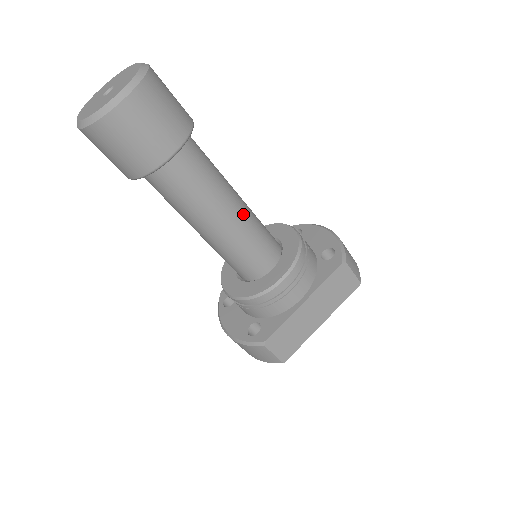
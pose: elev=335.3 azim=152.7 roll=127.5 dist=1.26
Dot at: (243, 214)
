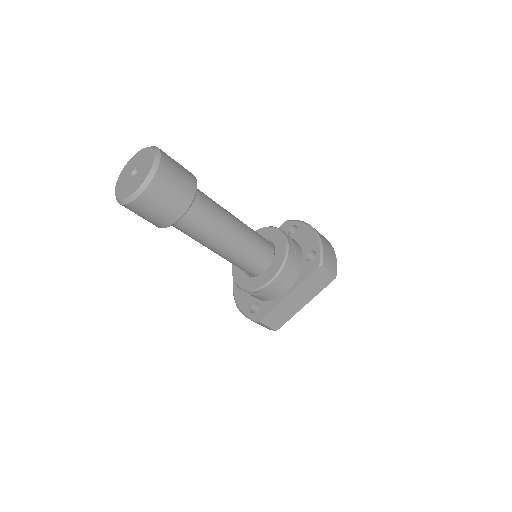
Dot at: (240, 238)
